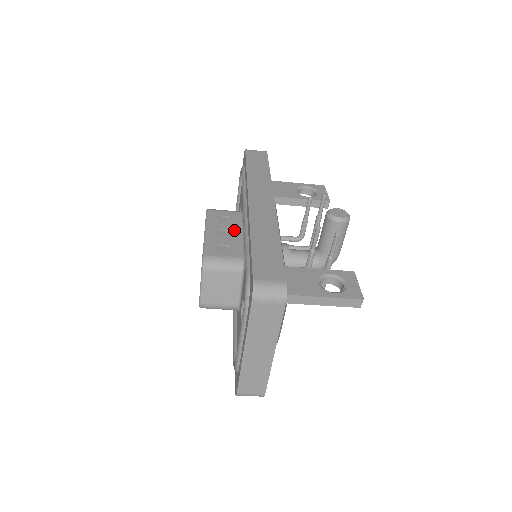
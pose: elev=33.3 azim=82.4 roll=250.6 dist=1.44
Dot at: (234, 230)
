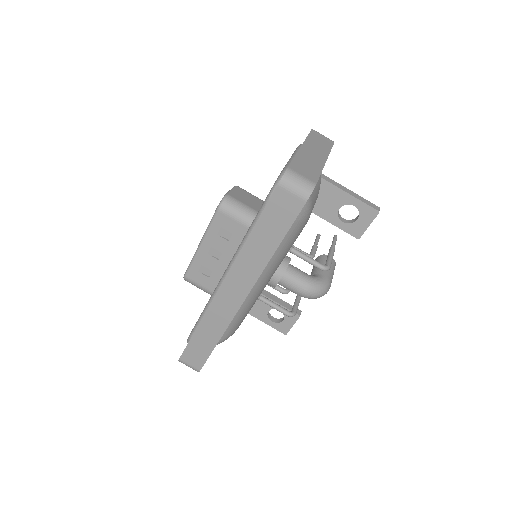
Dot at: occluded
